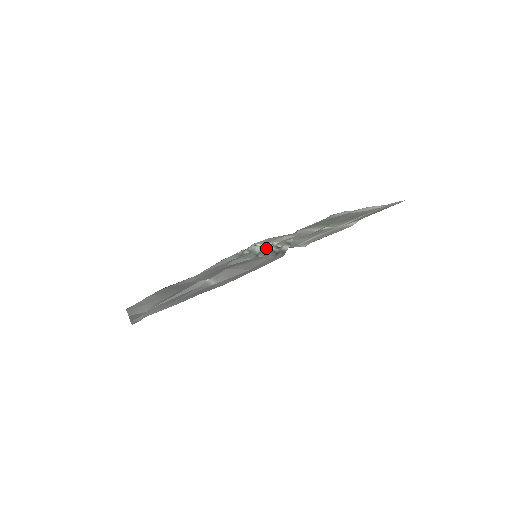
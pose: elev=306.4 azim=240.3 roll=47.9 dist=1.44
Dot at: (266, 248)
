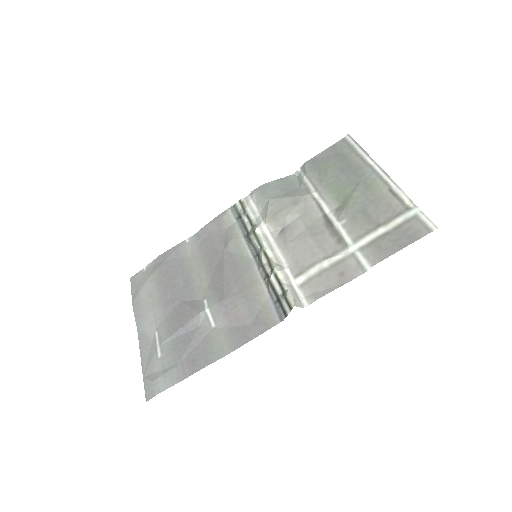
Dot at: (266, 267)
